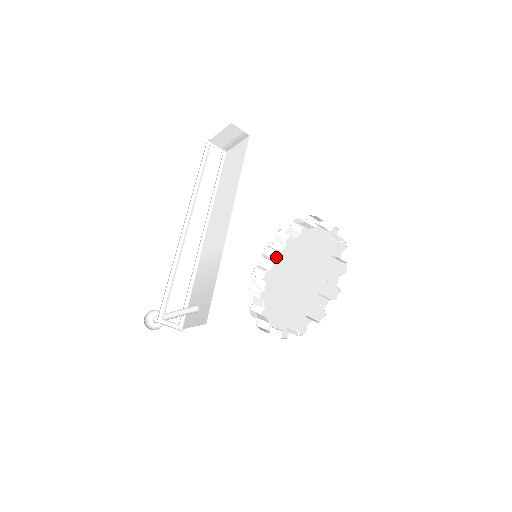
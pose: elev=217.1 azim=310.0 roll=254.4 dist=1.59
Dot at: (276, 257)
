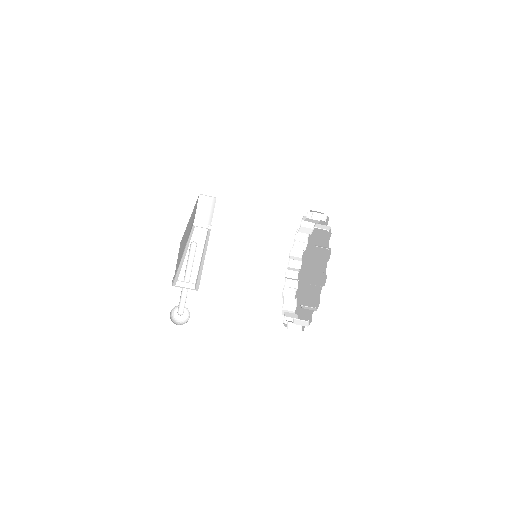
Dot at: (296, 294)
